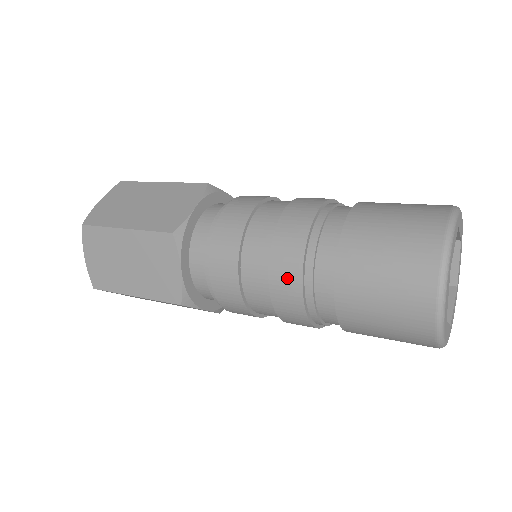
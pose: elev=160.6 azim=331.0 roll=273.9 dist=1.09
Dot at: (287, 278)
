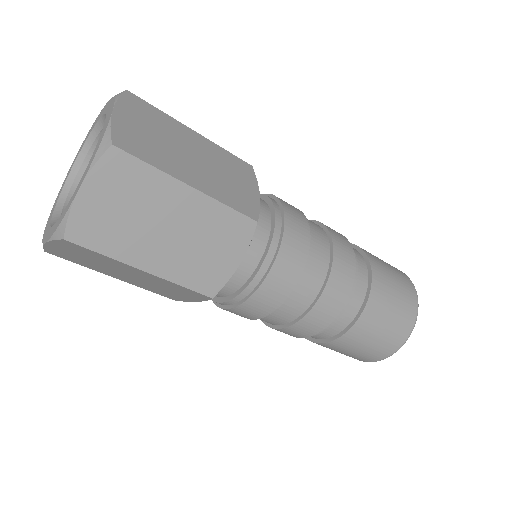
Dot at: (335, 300)
